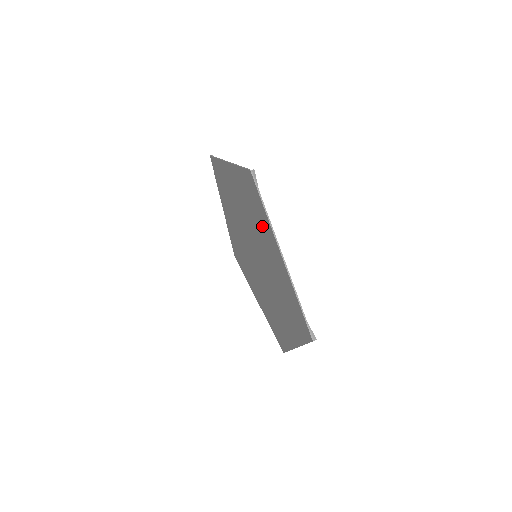
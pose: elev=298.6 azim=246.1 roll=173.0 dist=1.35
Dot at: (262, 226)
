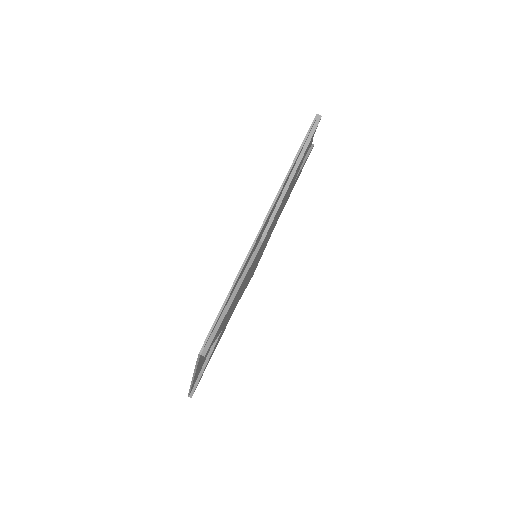
Dot at: occluded
